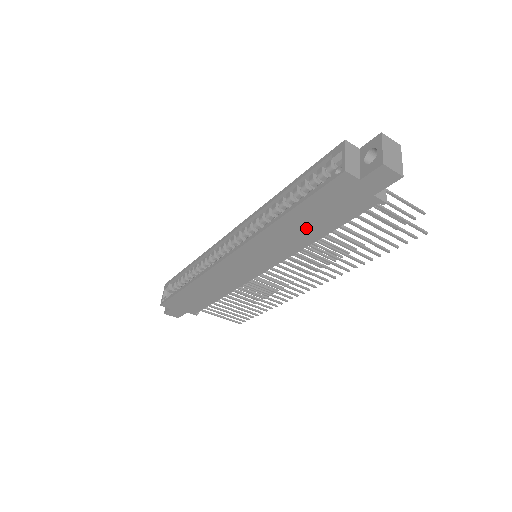
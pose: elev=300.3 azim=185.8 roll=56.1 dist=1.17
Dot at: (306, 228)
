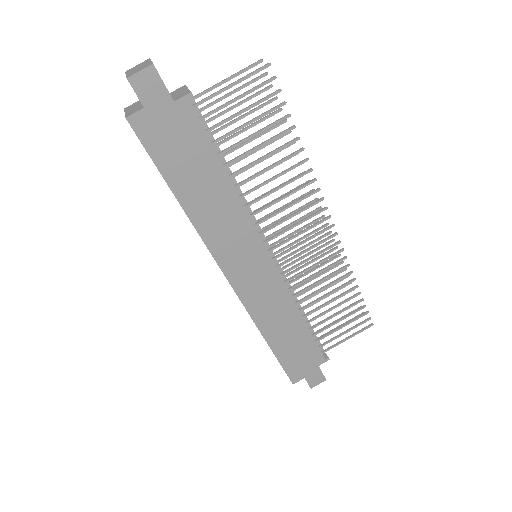
Dot at: (206, 186)
